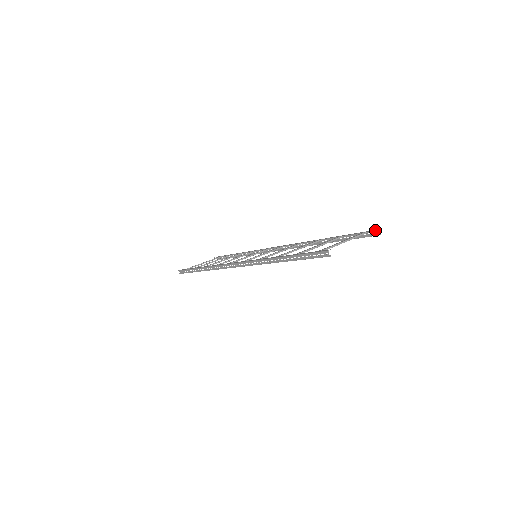
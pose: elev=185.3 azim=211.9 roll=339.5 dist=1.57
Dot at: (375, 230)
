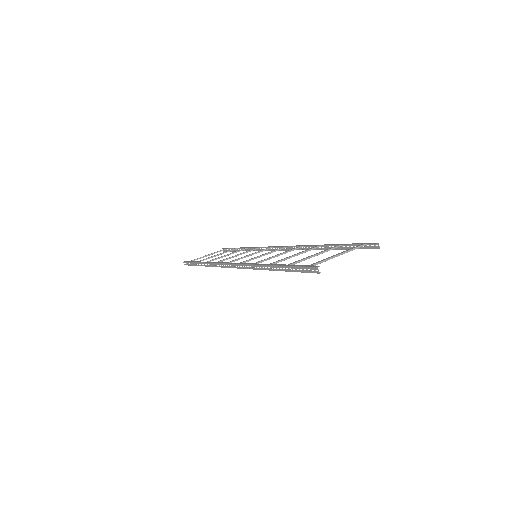
Dot at: (374, 243)
